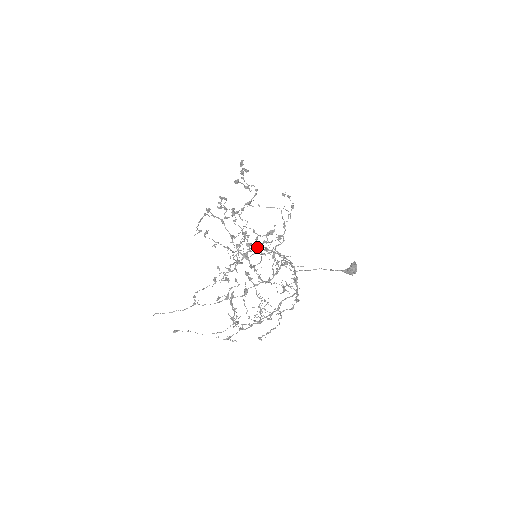
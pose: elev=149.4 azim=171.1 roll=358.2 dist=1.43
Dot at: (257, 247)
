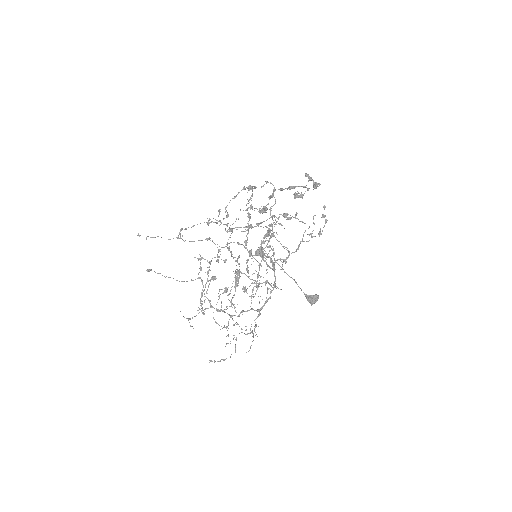
Dot at: (262, 258)
